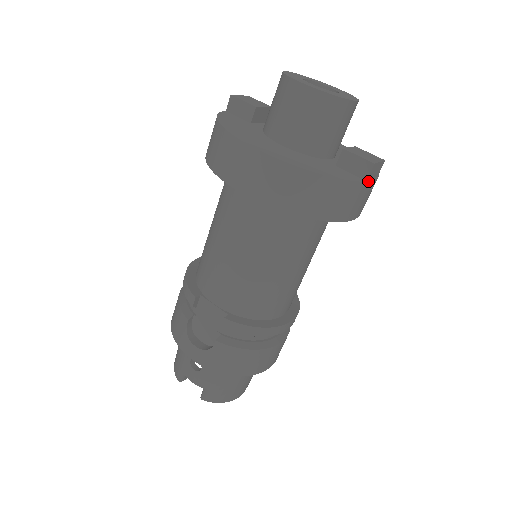
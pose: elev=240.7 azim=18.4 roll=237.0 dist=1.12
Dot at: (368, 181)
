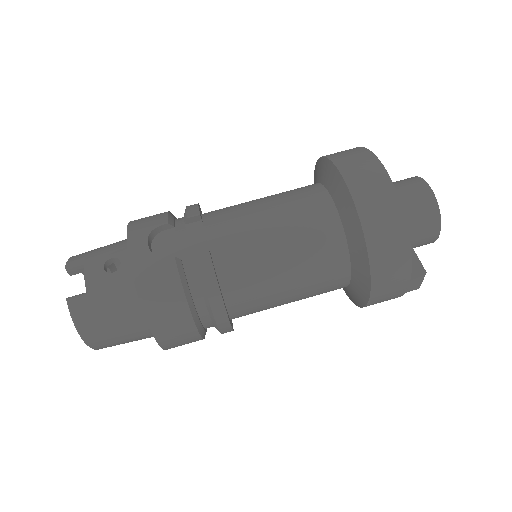
Dot at: (411, 279)
